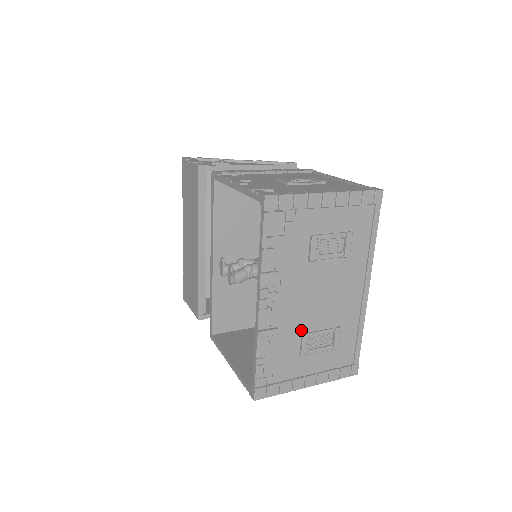
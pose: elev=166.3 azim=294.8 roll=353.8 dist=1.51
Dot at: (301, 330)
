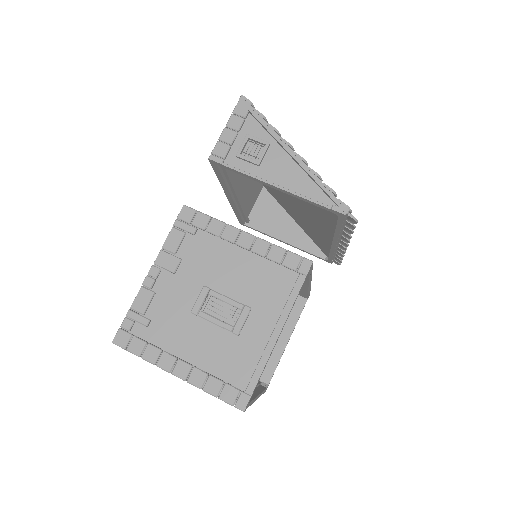
Dot at: occluded
